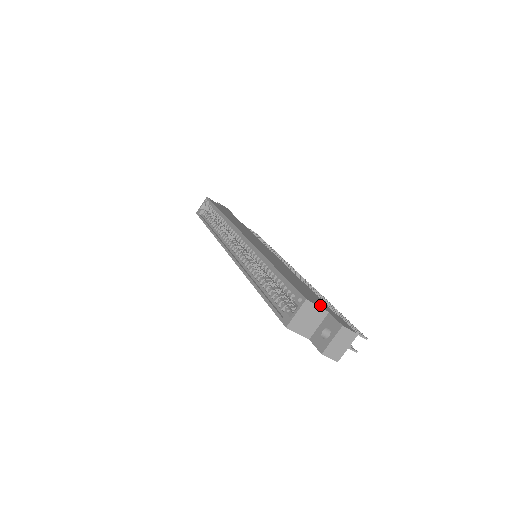
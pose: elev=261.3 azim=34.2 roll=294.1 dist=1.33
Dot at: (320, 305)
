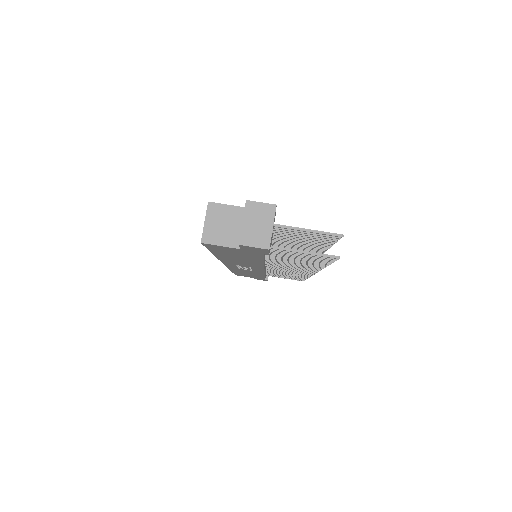
Dot at: occluded
